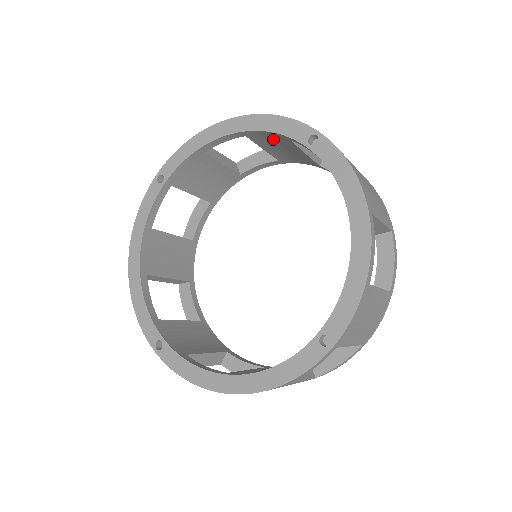
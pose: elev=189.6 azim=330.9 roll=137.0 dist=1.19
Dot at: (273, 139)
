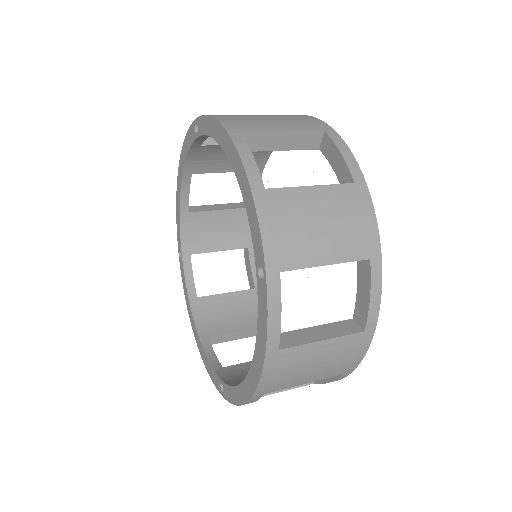
Dot at: (205, 158)
